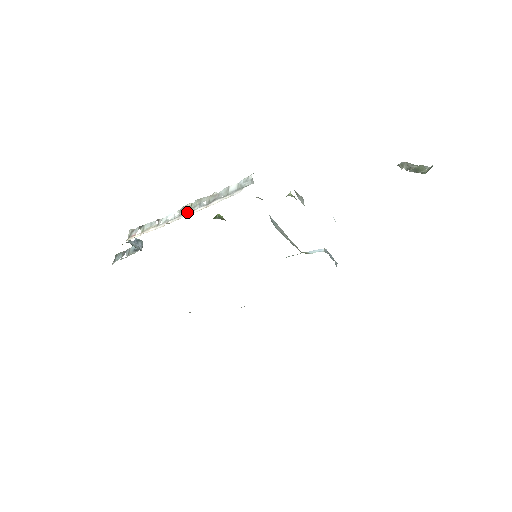
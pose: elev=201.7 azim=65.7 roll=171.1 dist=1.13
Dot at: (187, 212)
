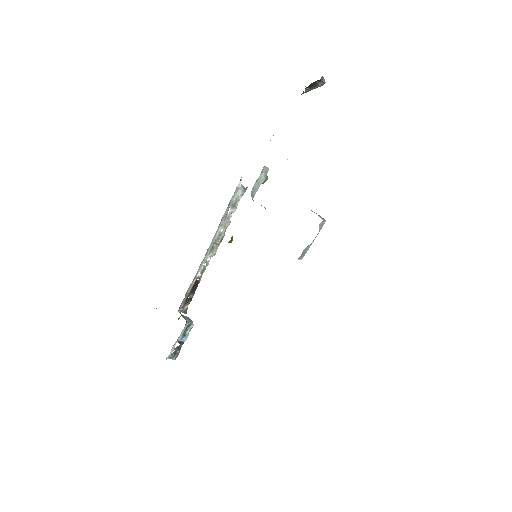
Dot at: (211, 245)
